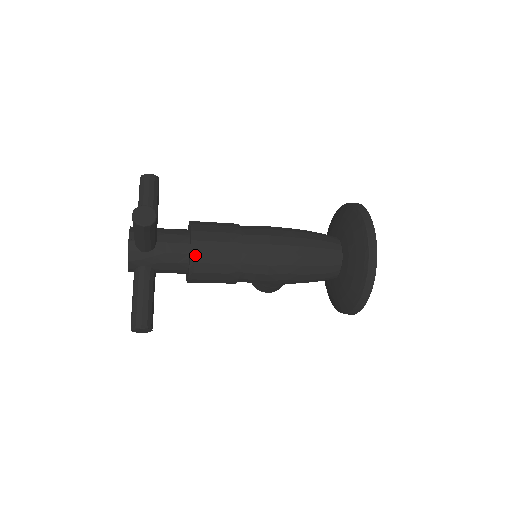
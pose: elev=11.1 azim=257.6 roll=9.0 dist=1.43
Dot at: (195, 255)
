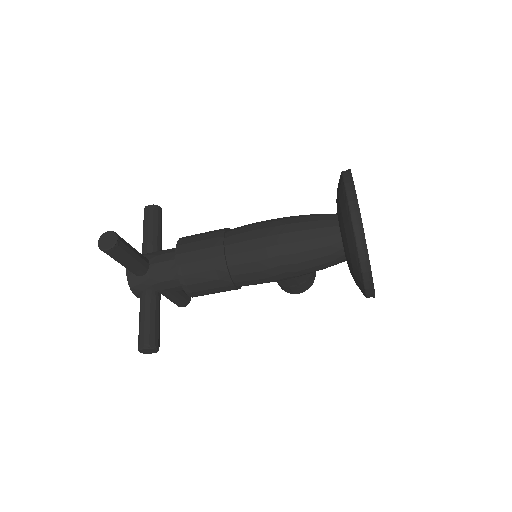
Dot at: (181, 268)
